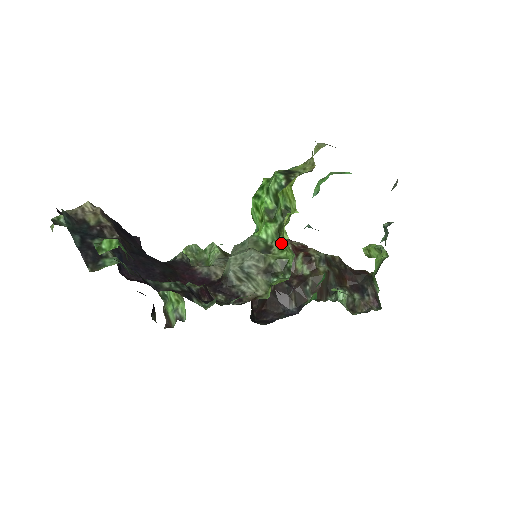
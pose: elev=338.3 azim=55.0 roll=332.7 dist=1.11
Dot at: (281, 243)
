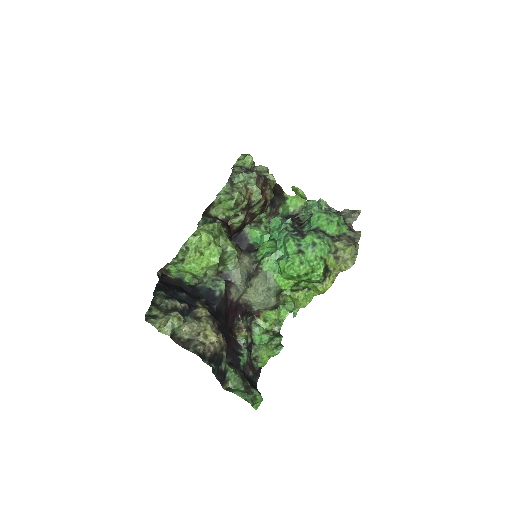
Dot at: (296, 312)
